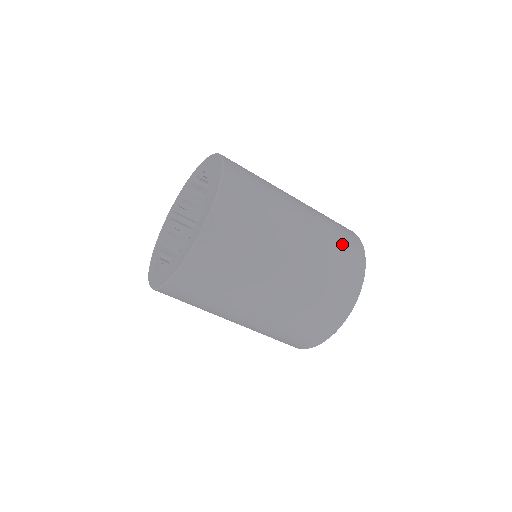
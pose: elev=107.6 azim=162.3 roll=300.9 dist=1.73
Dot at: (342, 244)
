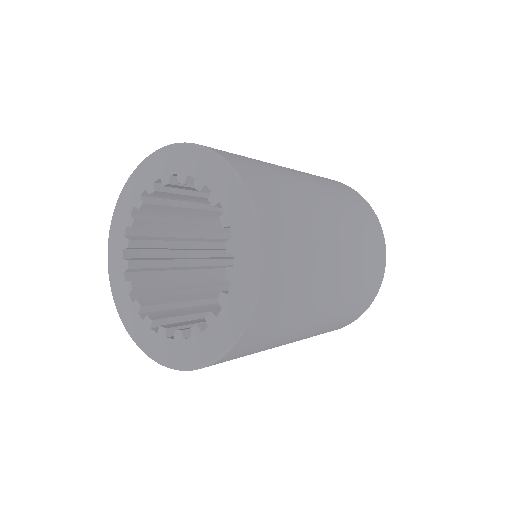
Dot at: (342, 190)
